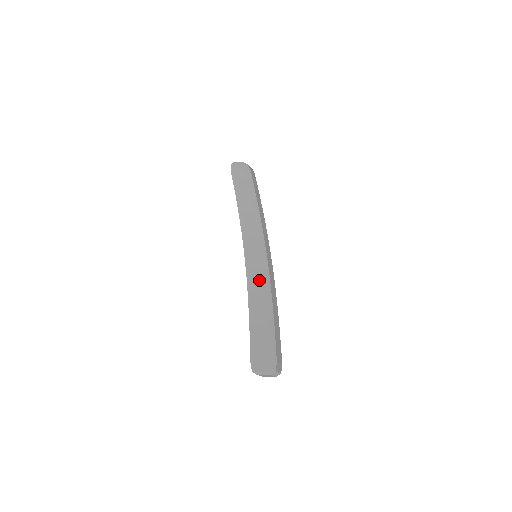
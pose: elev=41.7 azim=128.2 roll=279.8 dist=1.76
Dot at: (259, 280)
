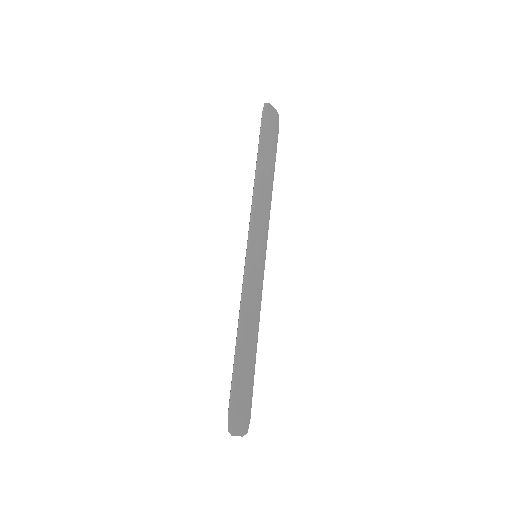
Dot at: (253, 293)
